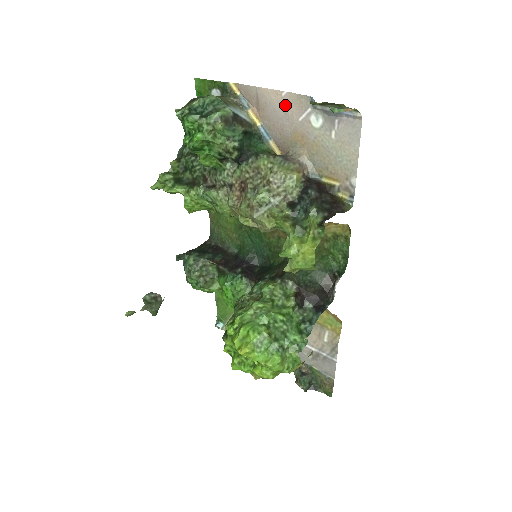
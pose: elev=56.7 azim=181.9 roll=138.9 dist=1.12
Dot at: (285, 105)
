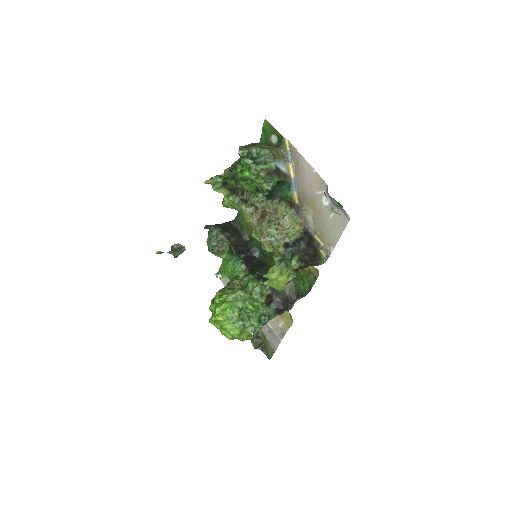
Dot at: (312, 178)
